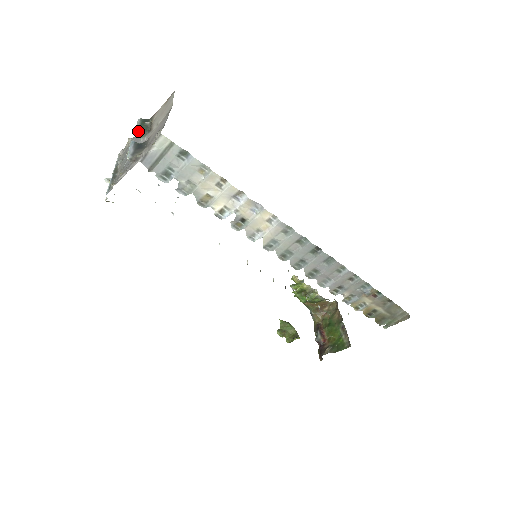
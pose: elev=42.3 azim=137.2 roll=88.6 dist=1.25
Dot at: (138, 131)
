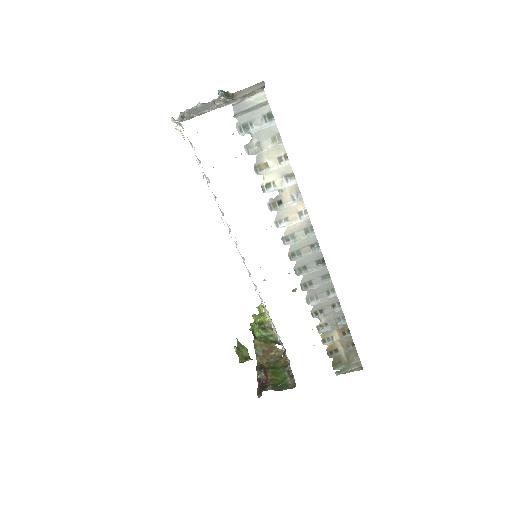
Dot at: (223, 93)
